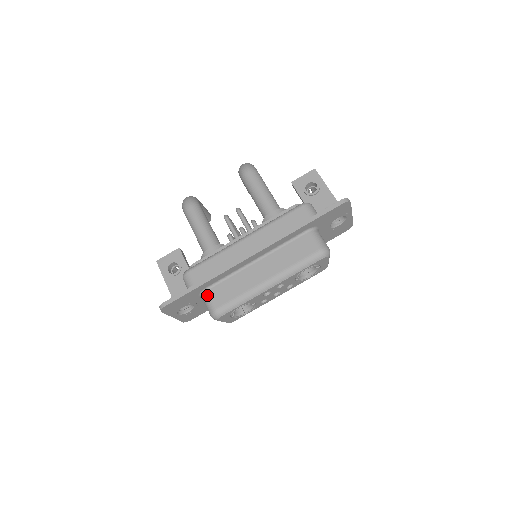
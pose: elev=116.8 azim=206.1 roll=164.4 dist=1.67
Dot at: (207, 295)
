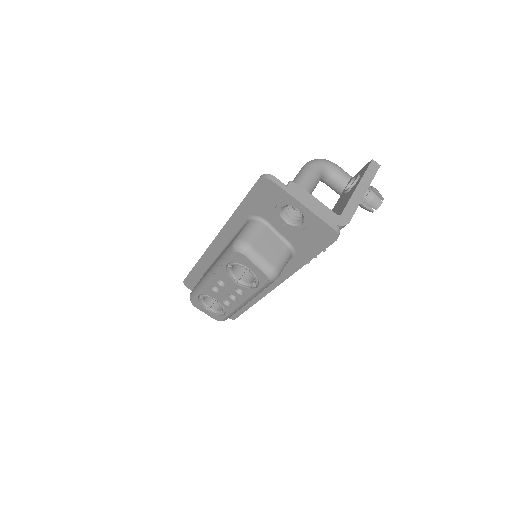
Dot at: occluded
